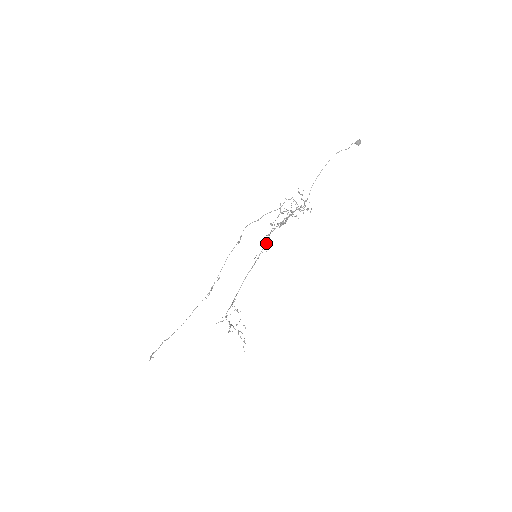
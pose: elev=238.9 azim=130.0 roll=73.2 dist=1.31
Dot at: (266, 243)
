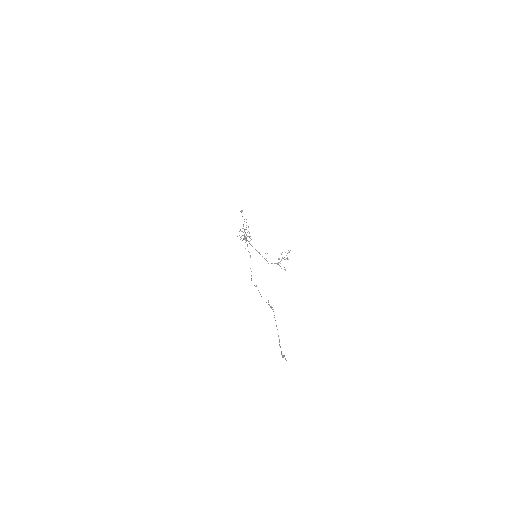
Dot at: (244, 238)
